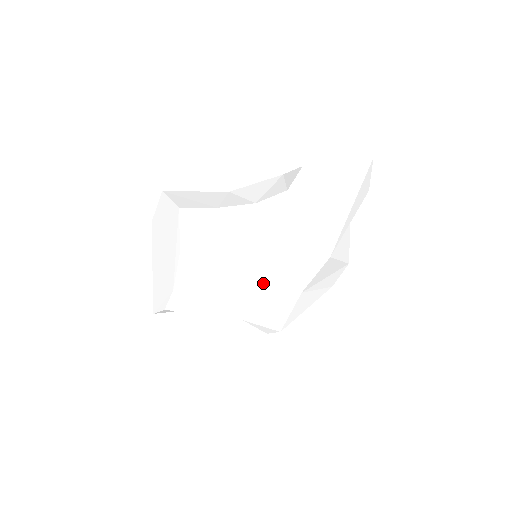
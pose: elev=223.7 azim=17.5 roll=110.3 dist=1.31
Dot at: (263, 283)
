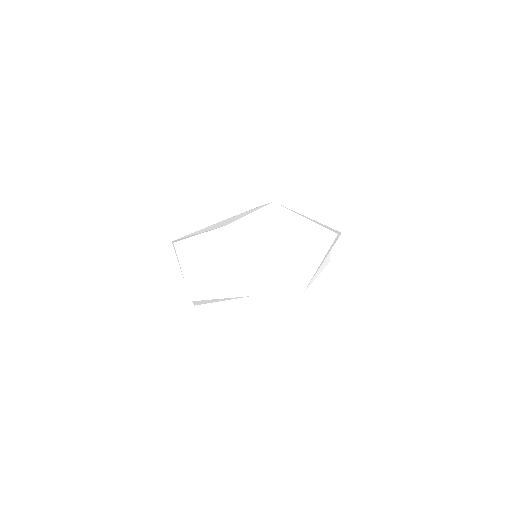
Dot at: occluded
